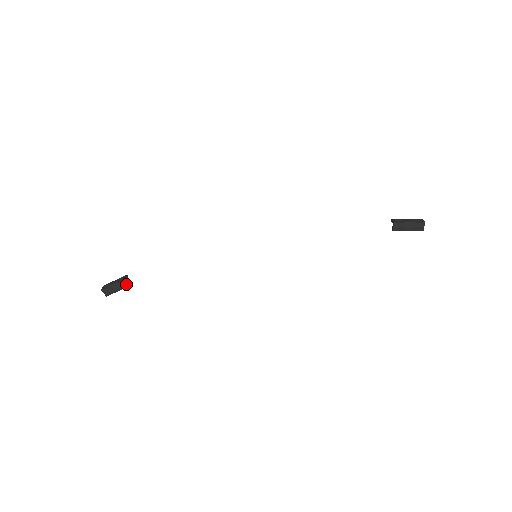
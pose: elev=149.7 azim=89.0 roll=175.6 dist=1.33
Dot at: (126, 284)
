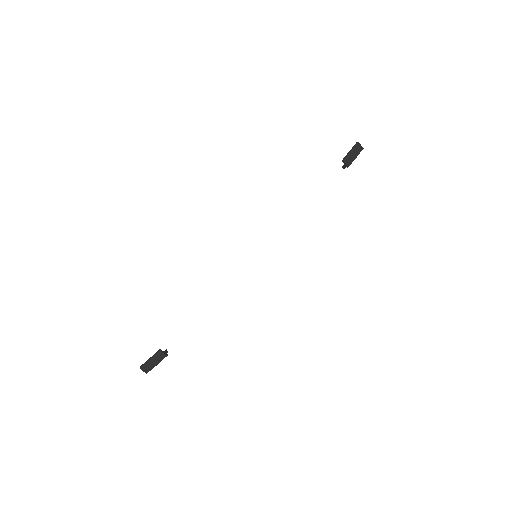
Dot at: (166, 354)
